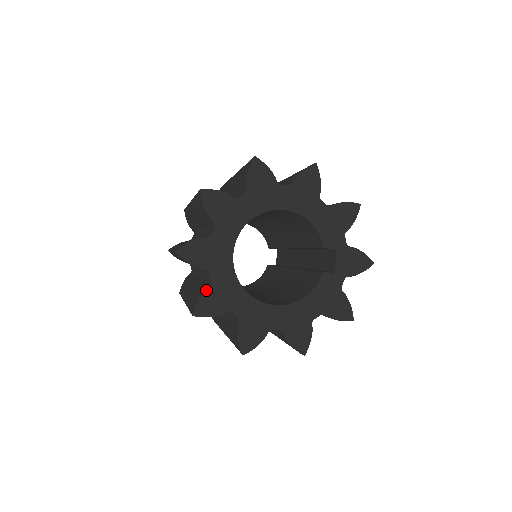
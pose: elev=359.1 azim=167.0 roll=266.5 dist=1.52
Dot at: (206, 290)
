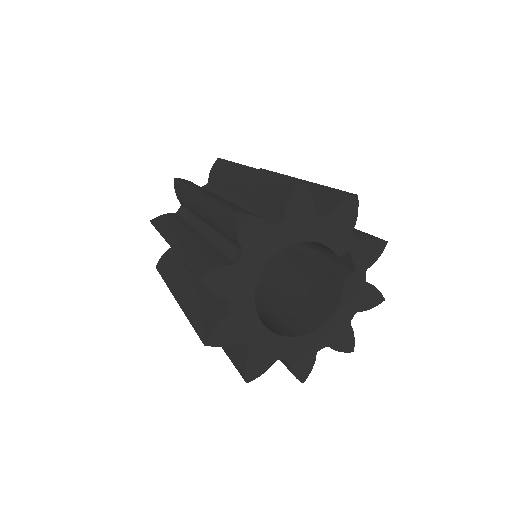
Dot at: (248, 357)
